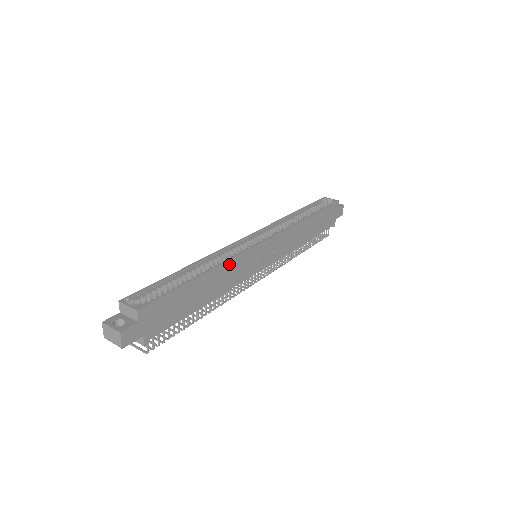
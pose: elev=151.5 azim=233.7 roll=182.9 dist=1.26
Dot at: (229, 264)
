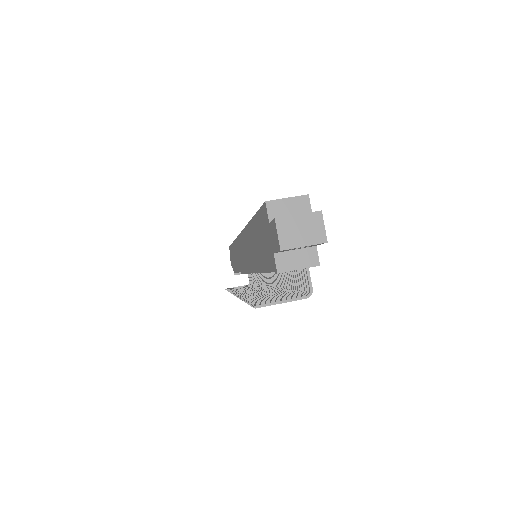
Dot at: occluded
